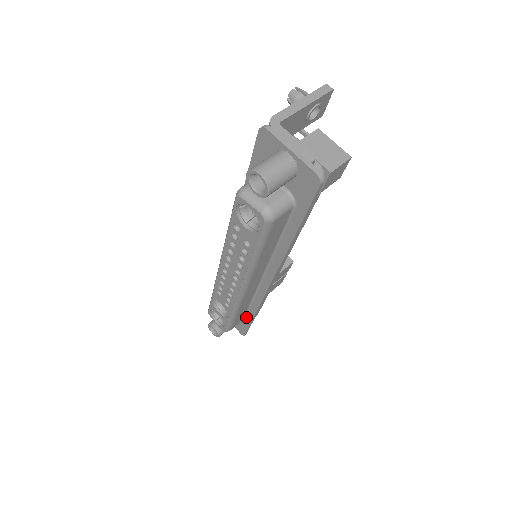
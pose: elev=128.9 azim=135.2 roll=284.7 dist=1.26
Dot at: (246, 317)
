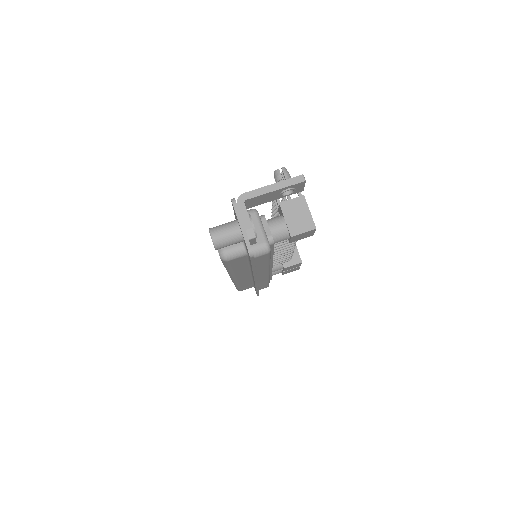
Dot at: occluded
